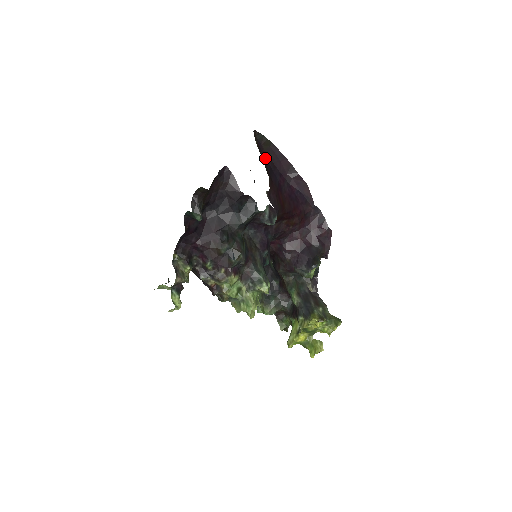
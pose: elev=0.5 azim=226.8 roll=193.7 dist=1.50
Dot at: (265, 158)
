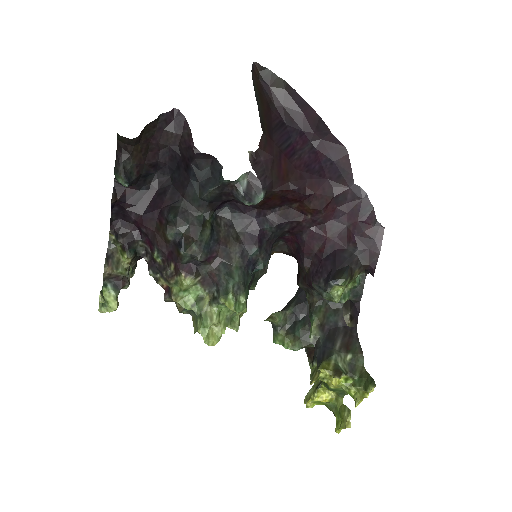
Dot at: (274, 106)
